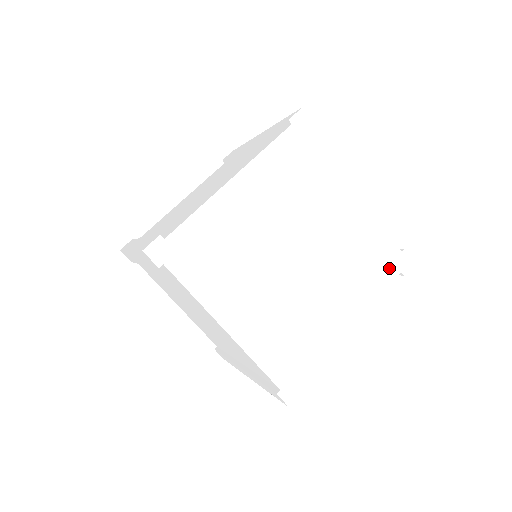
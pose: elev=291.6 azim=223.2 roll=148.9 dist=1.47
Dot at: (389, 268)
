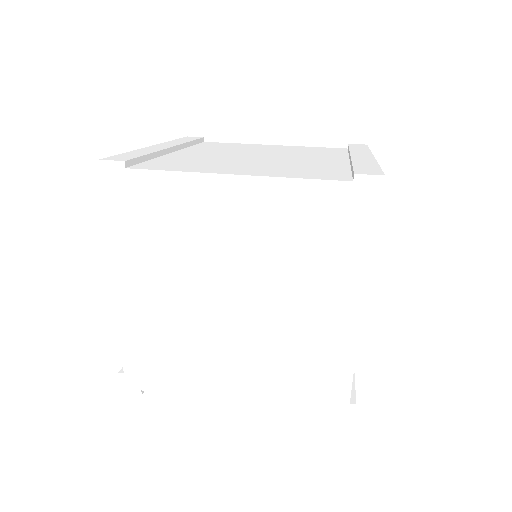
Dot at: (320, 401)
